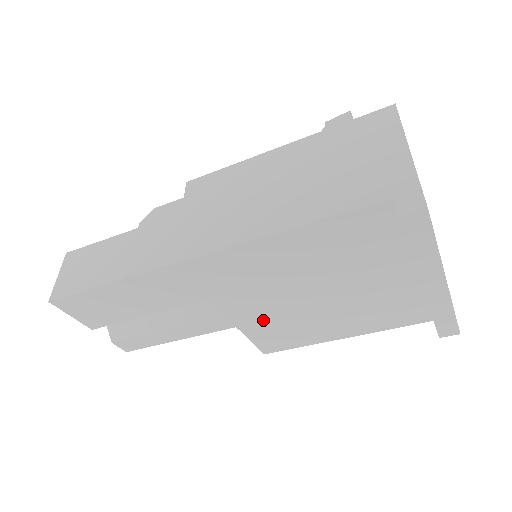
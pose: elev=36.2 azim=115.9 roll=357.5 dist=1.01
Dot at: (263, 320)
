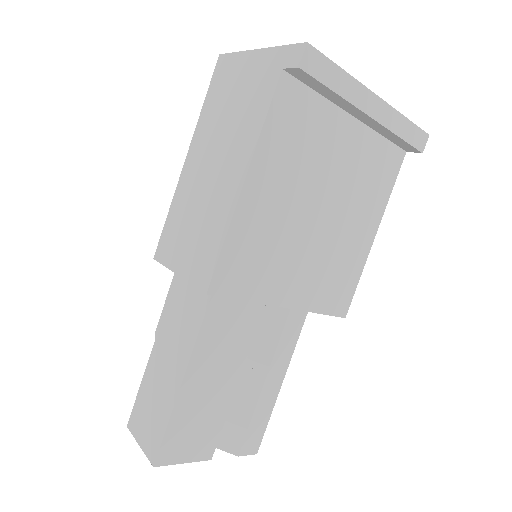
Dot at: (312, 281)
